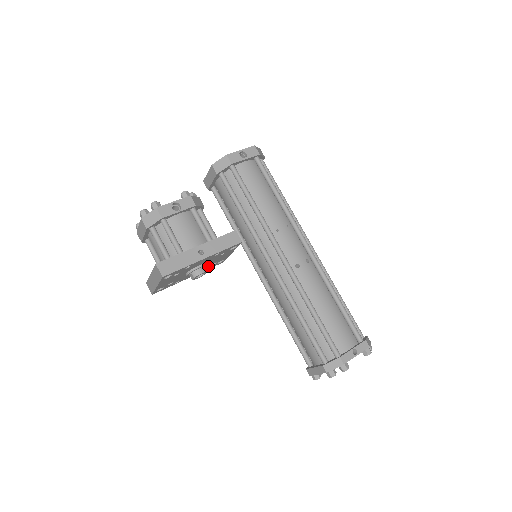
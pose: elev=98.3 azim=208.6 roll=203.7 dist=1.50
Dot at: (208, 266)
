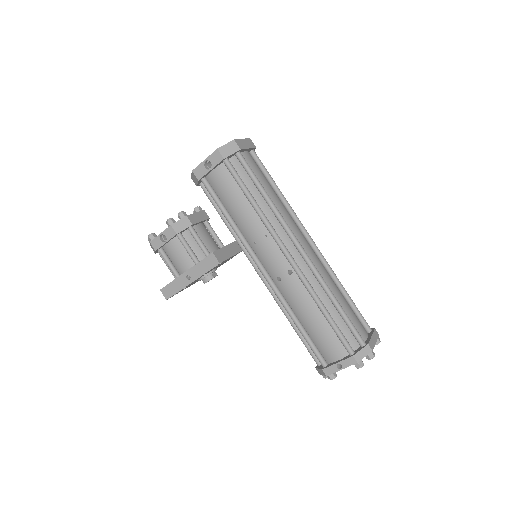
Dot at: occluded
